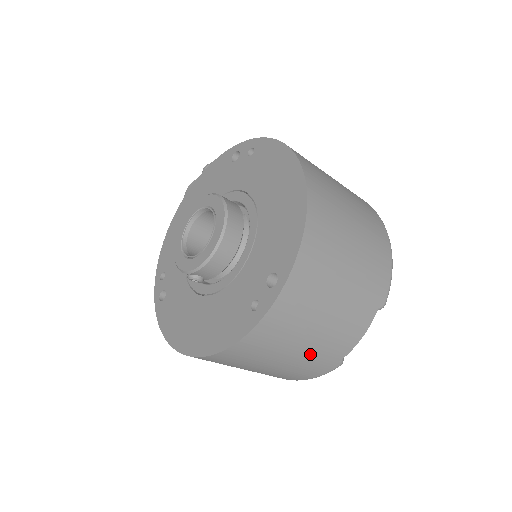
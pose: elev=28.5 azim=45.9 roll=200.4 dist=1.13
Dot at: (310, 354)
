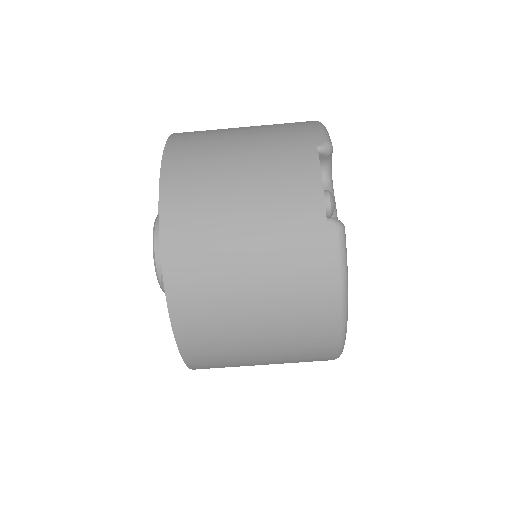
Dot at: (269, 229)
